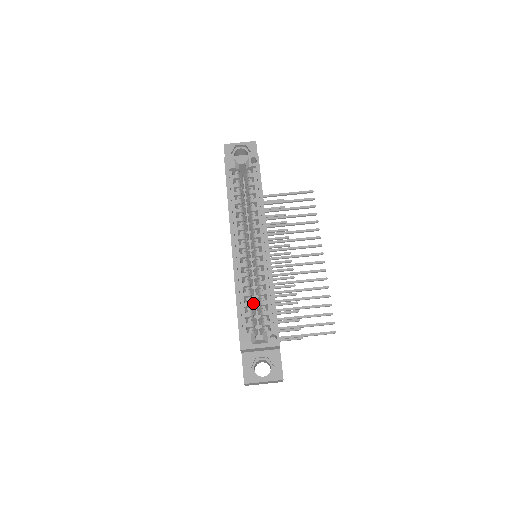
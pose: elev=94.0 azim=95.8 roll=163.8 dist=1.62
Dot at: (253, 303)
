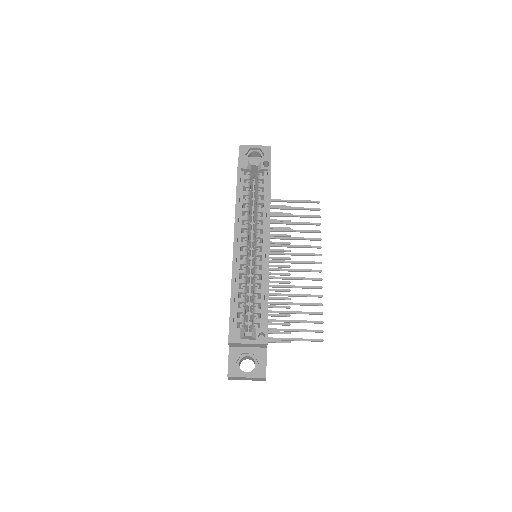
Dot at: (247, 300)
